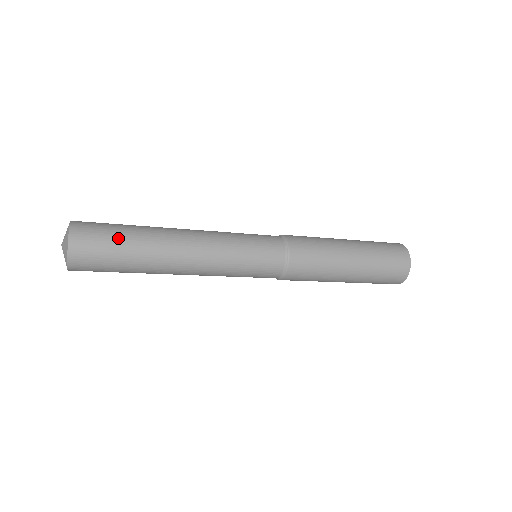
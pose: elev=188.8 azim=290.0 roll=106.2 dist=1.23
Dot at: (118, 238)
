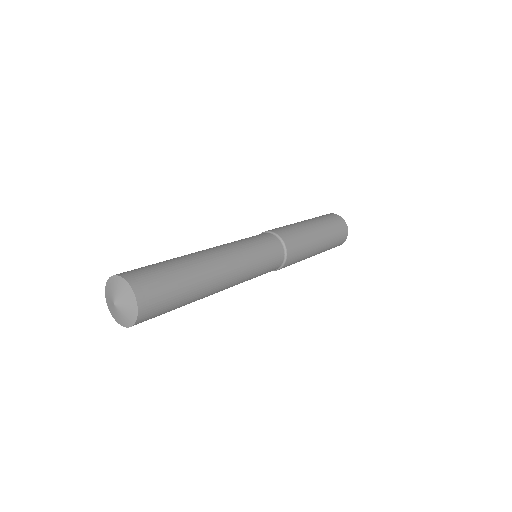
Dot at: (173, 280)
